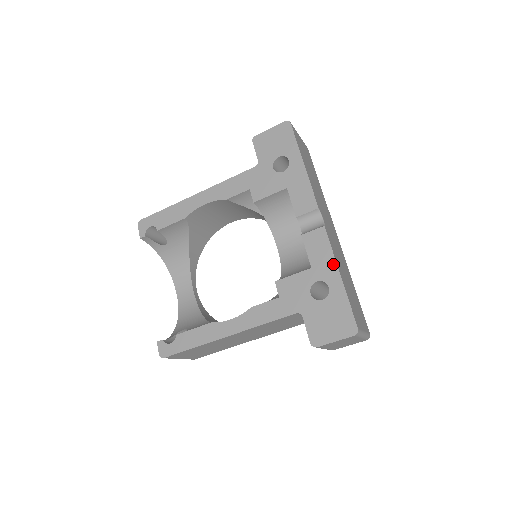
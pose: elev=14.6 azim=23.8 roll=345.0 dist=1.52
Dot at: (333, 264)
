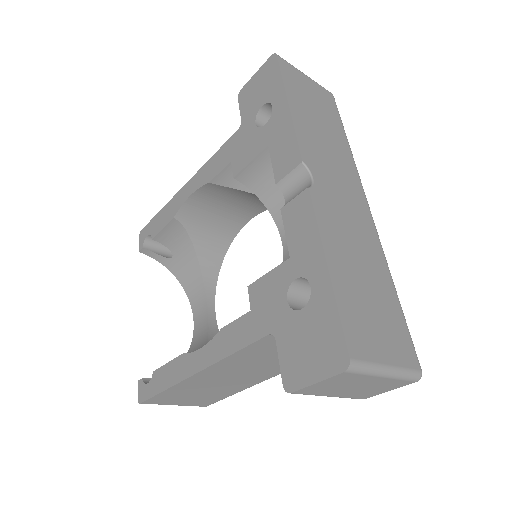
Dot at: (317, 246)
